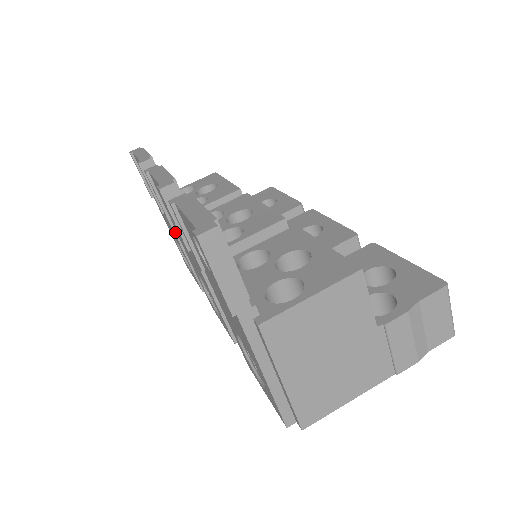
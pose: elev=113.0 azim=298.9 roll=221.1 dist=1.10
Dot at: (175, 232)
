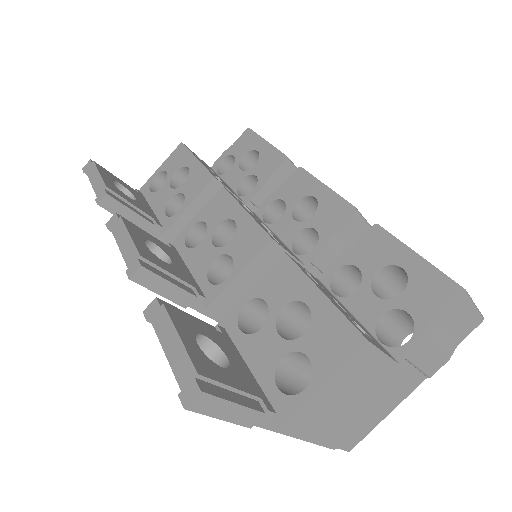
Dot at: occluded
